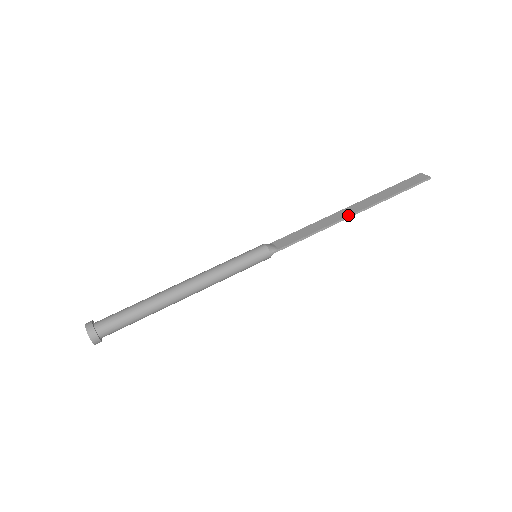
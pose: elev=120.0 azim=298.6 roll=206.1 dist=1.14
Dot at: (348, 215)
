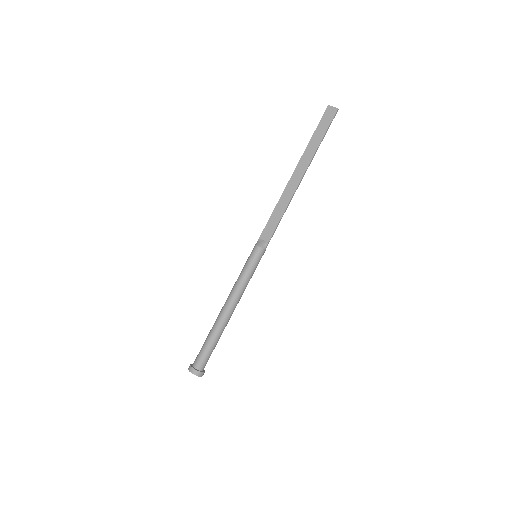
Dot at: (298, 184)
